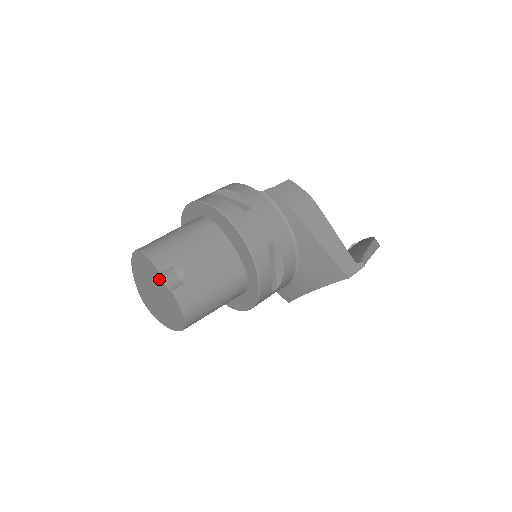
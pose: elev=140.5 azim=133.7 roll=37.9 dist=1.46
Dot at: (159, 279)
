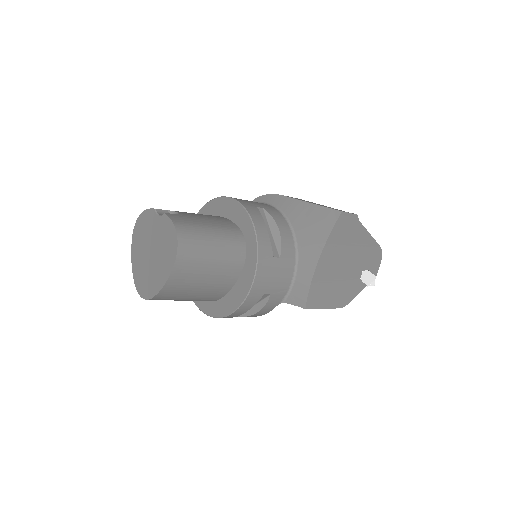
Dot at: (154, 219)
